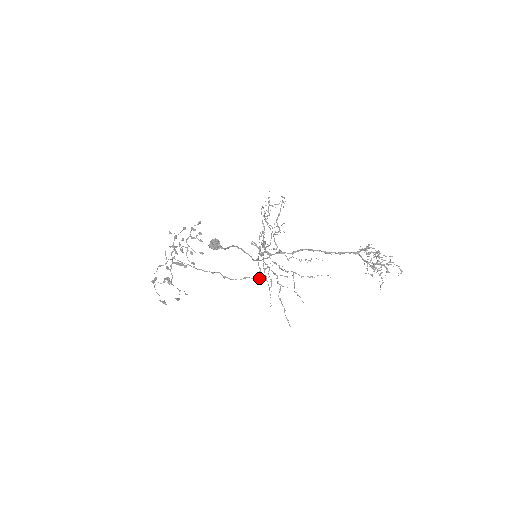
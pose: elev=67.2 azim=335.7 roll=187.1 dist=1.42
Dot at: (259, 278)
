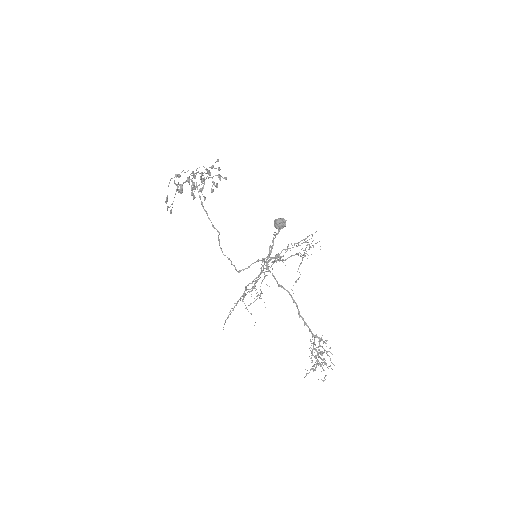
Dot at: (237, 271)
